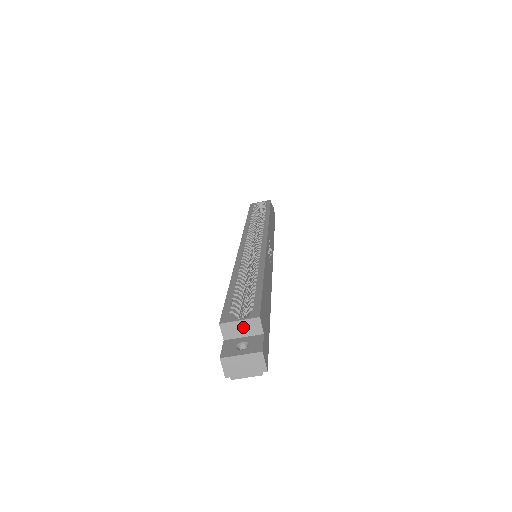
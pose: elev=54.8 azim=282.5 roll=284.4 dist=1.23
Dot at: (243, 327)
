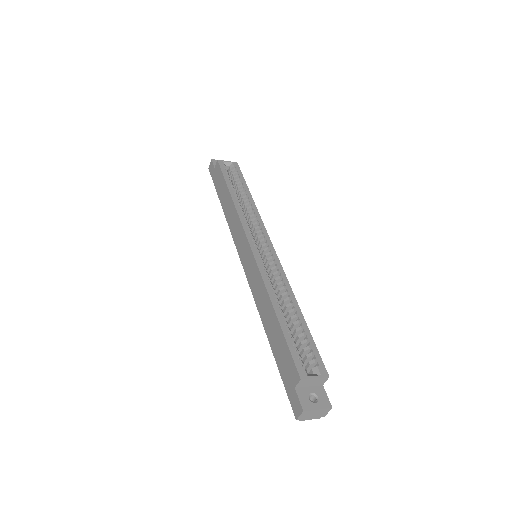
Dot at: (314, 381)
